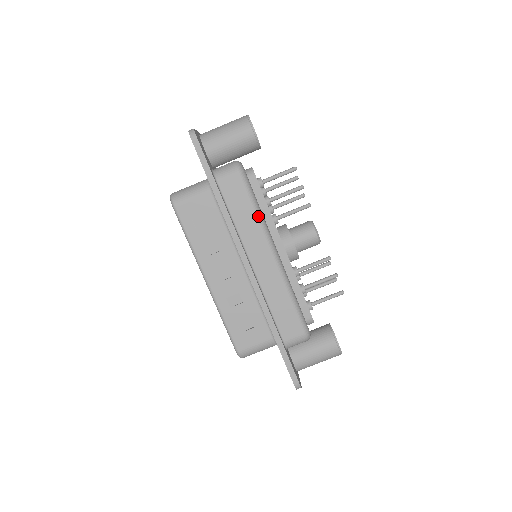
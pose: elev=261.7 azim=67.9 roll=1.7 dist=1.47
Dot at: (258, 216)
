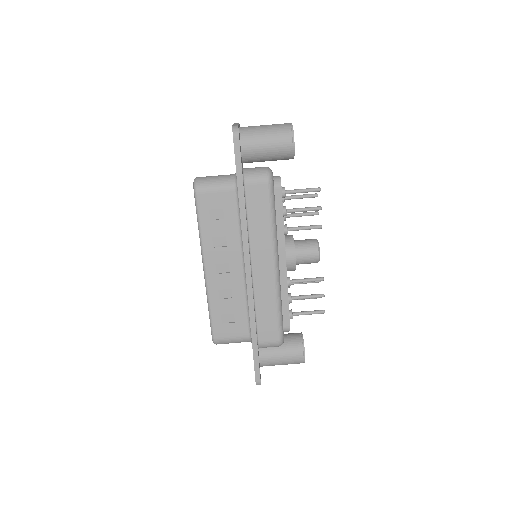
Dot at: (272, 226)
